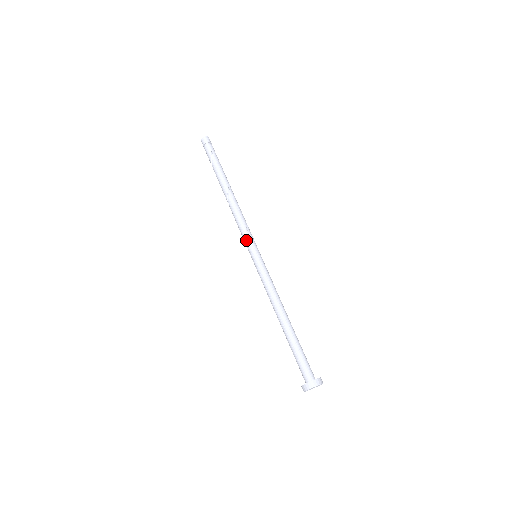
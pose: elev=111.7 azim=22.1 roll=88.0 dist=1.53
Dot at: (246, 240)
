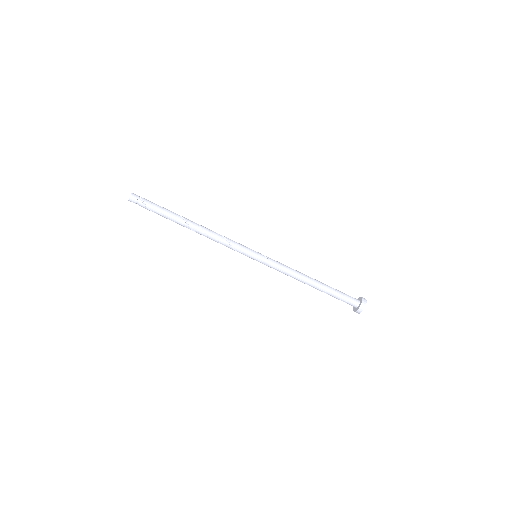
Dot at: occluded
